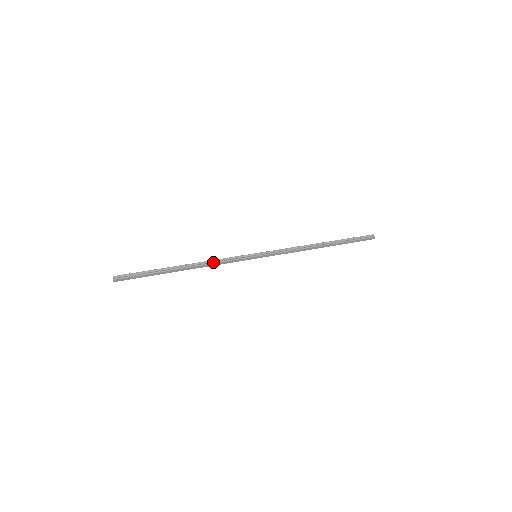
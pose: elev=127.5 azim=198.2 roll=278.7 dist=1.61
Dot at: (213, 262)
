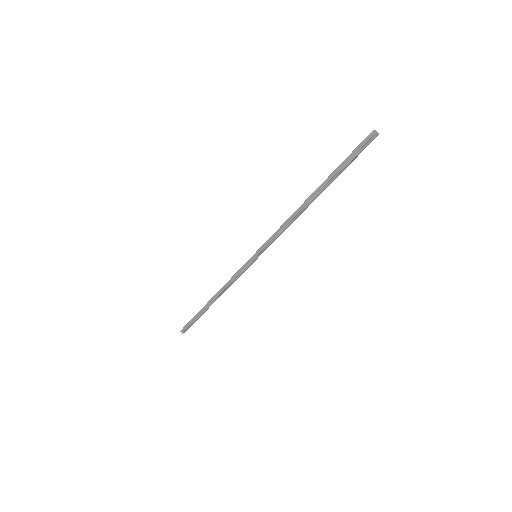
Dot at: (227, 286)
